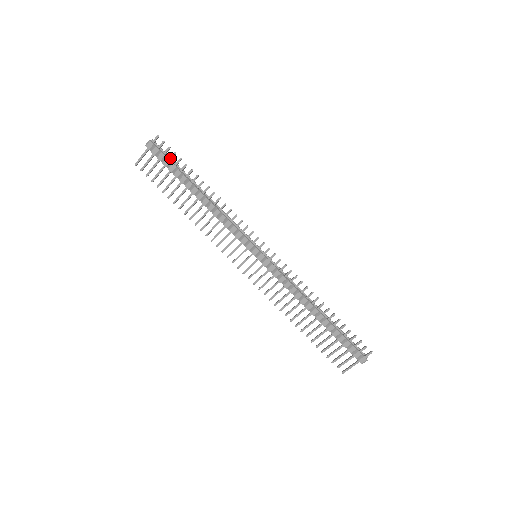
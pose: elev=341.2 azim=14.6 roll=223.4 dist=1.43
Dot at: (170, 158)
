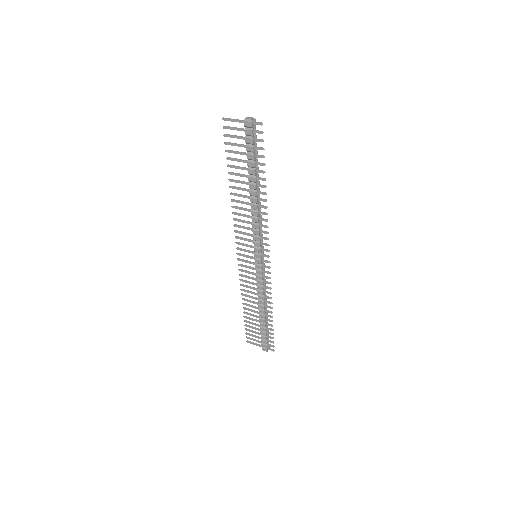
Dot at: (256, 148)
